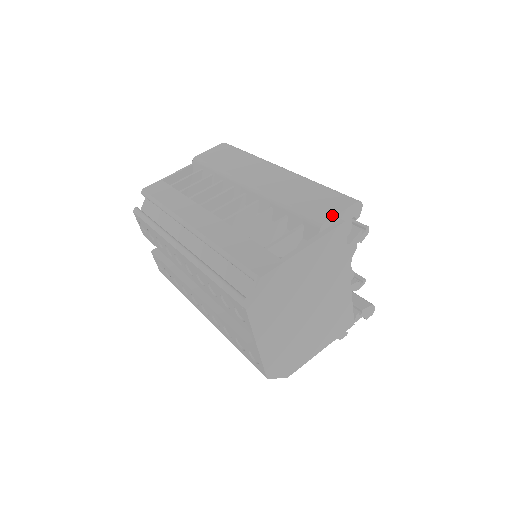
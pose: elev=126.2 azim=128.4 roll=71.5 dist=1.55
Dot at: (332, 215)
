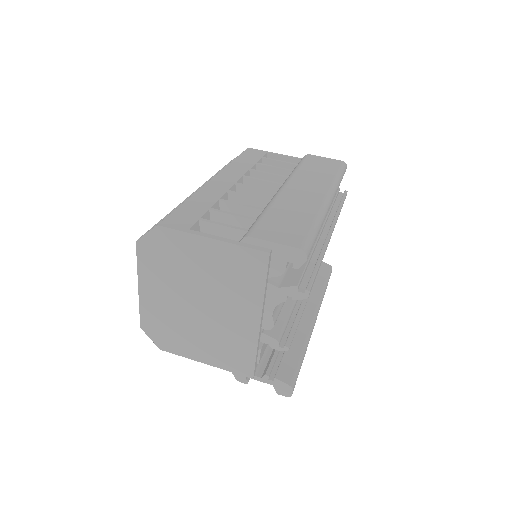
Dot at: (265, 238)
